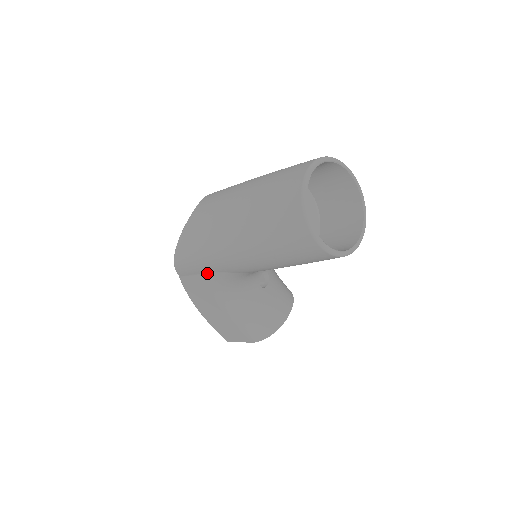
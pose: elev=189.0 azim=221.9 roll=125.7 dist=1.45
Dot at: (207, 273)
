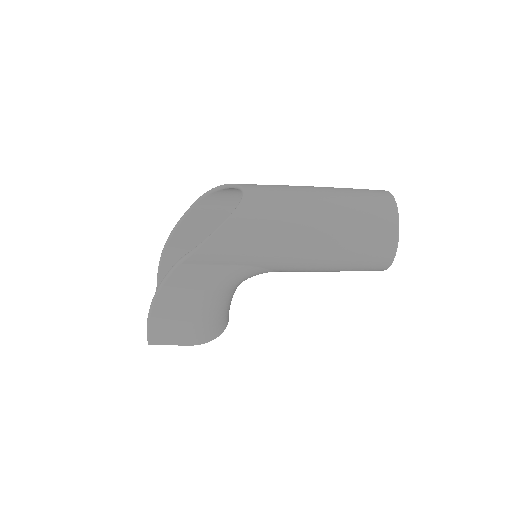
Dot at: (234, 265)
